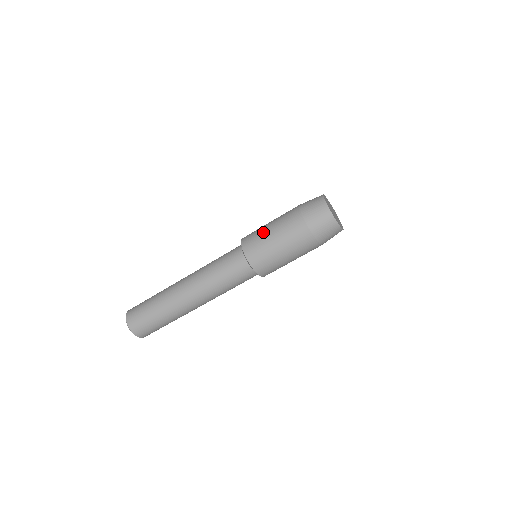
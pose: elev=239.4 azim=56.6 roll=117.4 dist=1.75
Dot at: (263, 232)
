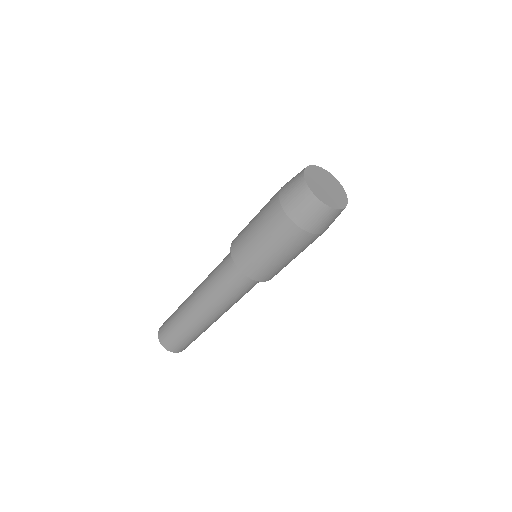
Dot at: (260, 255)
